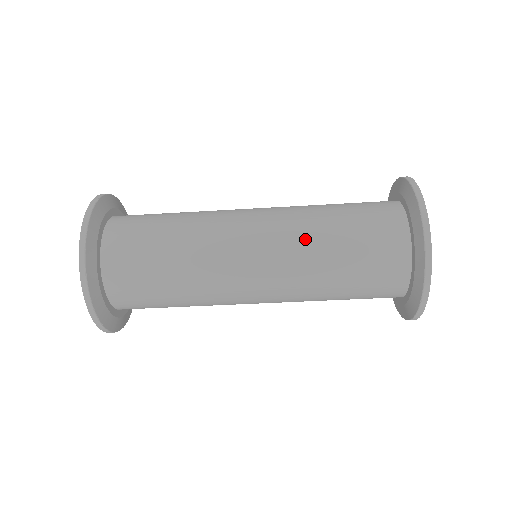
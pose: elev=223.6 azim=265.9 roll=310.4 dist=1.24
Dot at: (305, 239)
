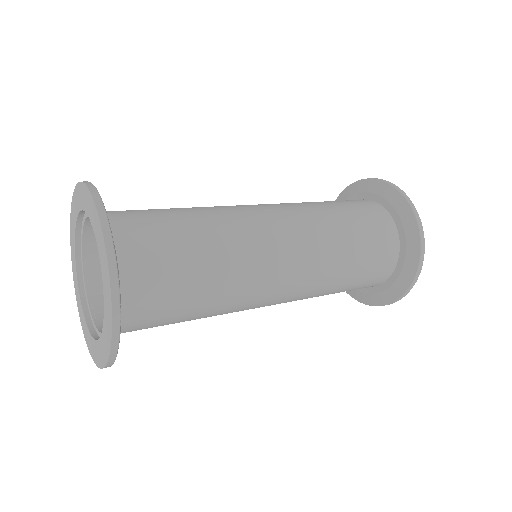
Dot at: occluded
